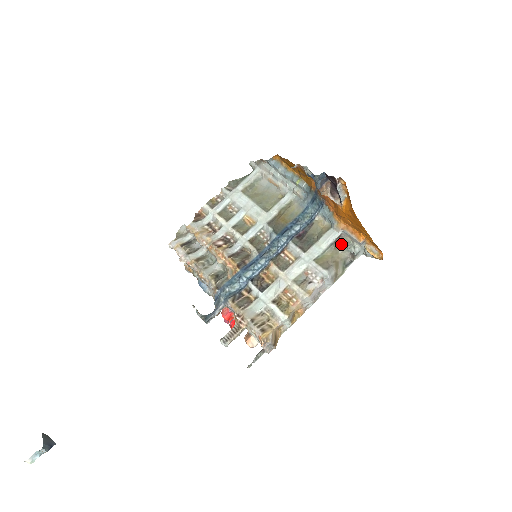
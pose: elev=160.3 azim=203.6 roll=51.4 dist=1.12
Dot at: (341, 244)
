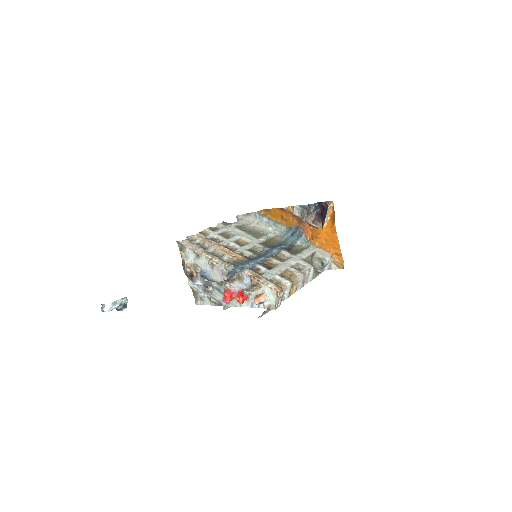
Dot at: (314, 259)
